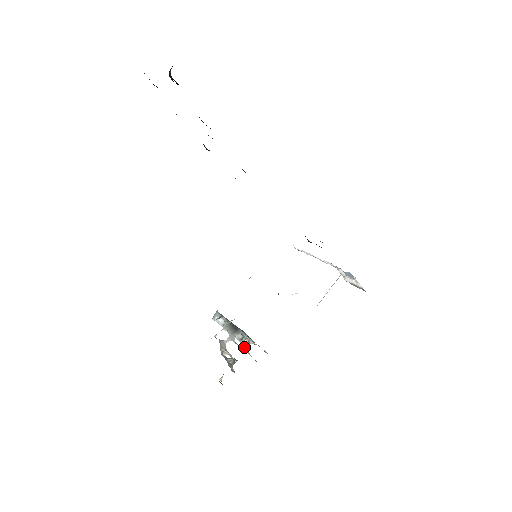
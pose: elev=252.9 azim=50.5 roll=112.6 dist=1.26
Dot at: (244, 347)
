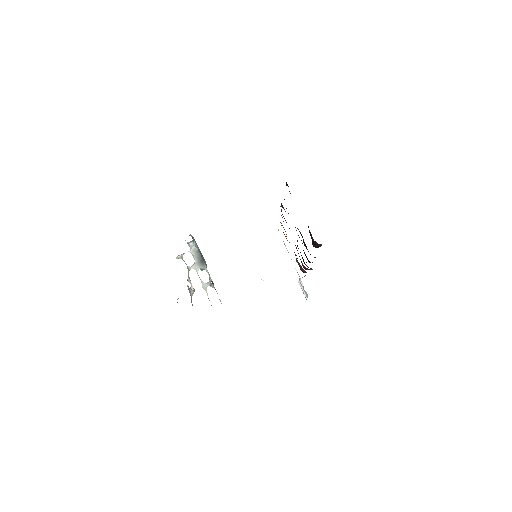
Dot at: (205, 285)
